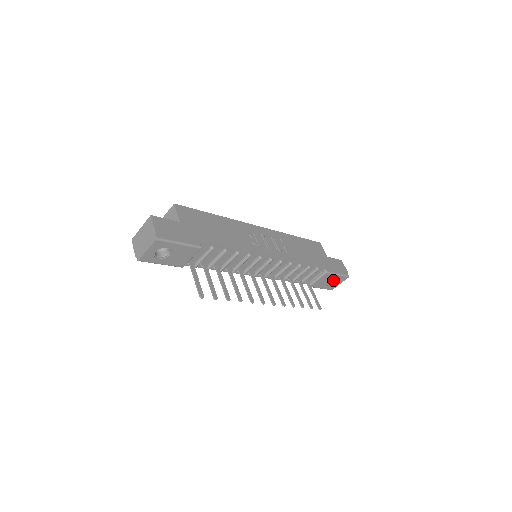
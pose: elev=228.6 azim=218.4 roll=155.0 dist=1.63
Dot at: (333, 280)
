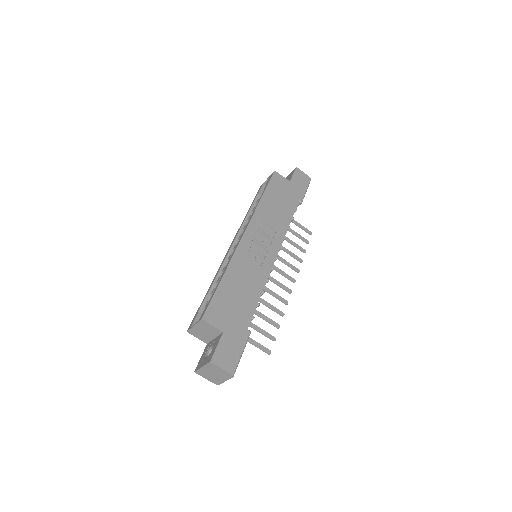
Dot at: occluded
